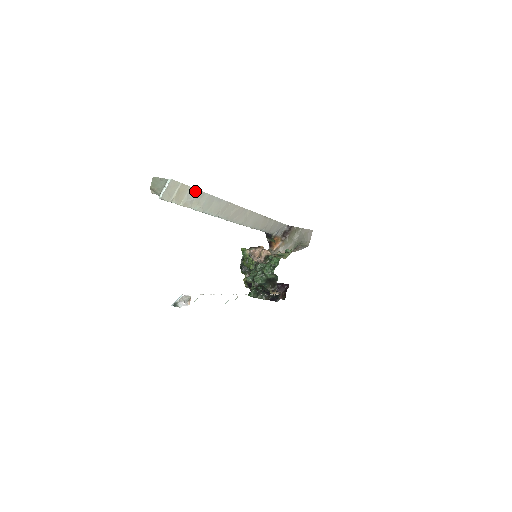
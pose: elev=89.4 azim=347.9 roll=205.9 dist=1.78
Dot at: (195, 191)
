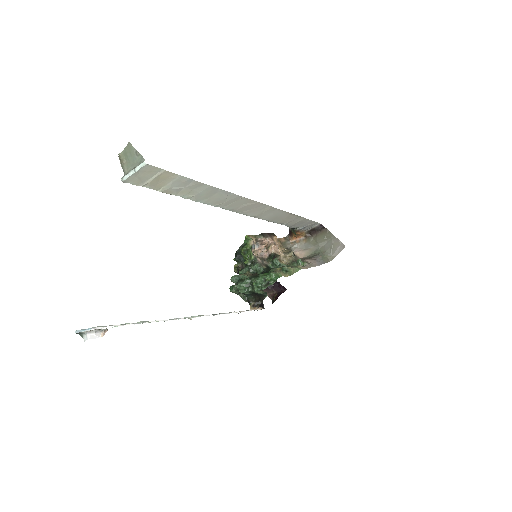
Dot at: (187, 180)
